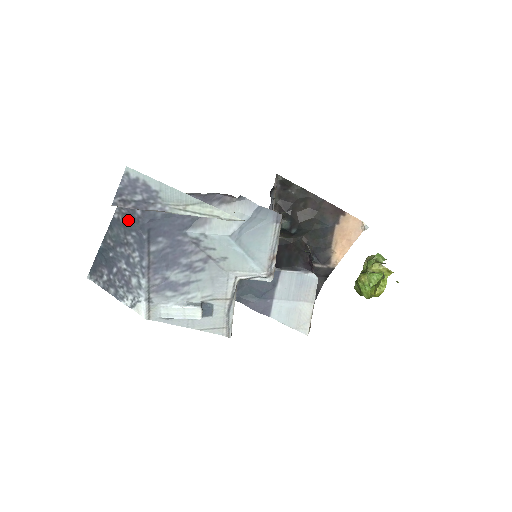
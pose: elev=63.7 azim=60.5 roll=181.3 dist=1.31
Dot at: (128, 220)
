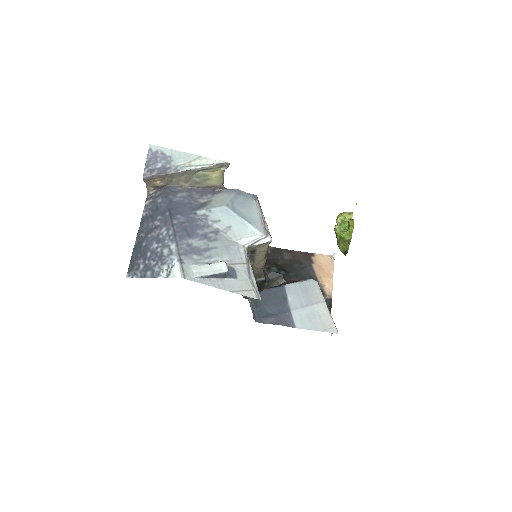
Dot at: (153, 211)
